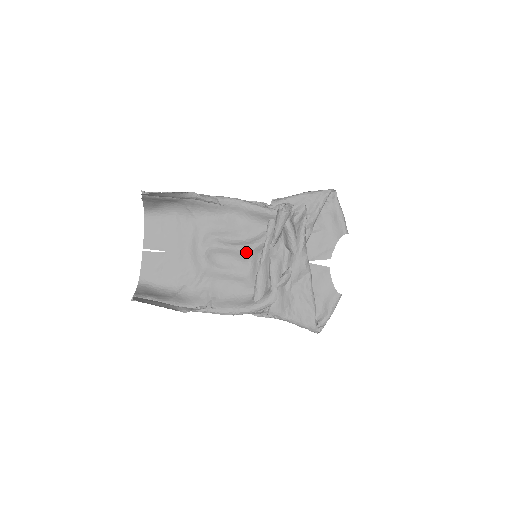
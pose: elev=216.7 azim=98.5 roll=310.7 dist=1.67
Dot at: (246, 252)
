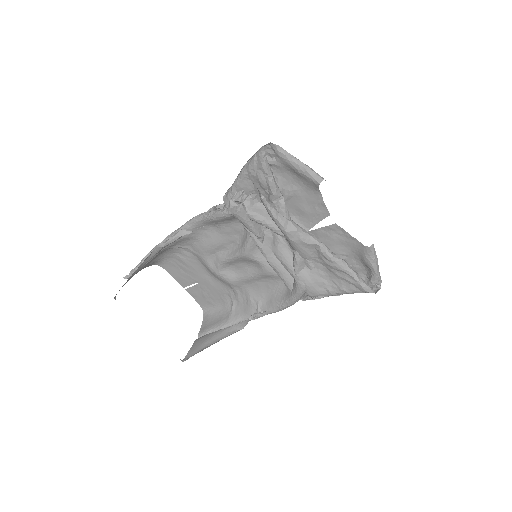
Dot at: (246, 257)
